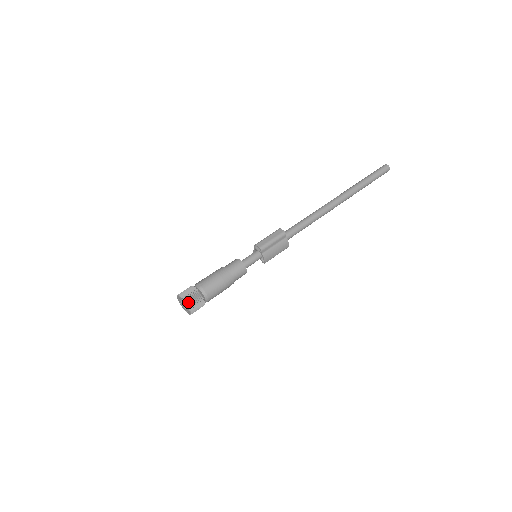
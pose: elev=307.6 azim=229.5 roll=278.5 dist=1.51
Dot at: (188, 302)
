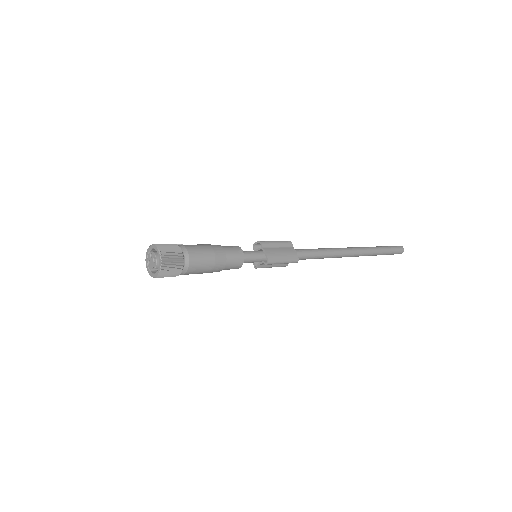
Dot at: (159, 246)
